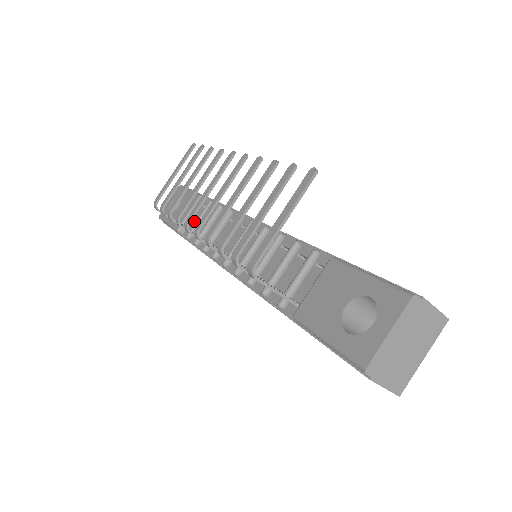
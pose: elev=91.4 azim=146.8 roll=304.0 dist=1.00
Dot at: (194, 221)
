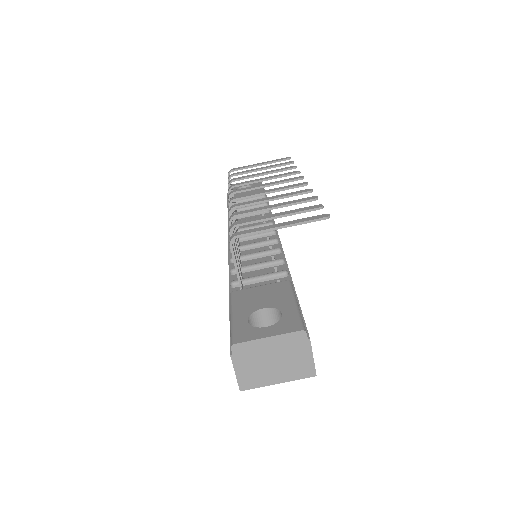
Dot at: occluded
